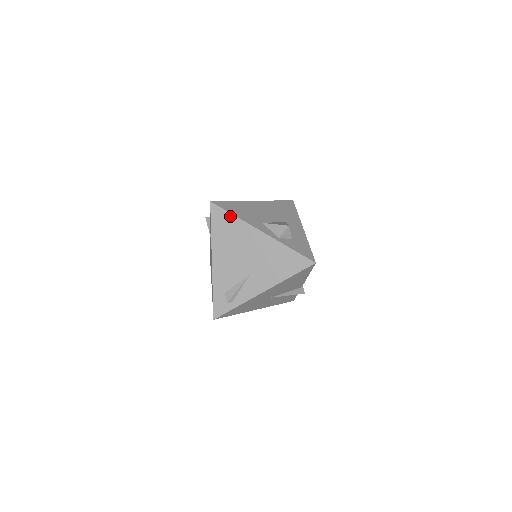
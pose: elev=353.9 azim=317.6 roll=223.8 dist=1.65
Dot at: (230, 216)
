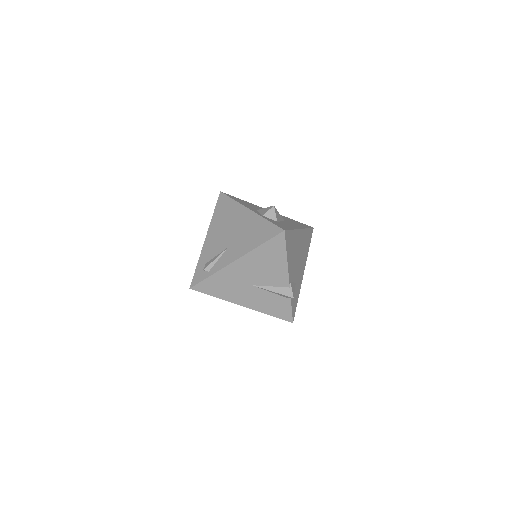
Dot at: (230, 200)
